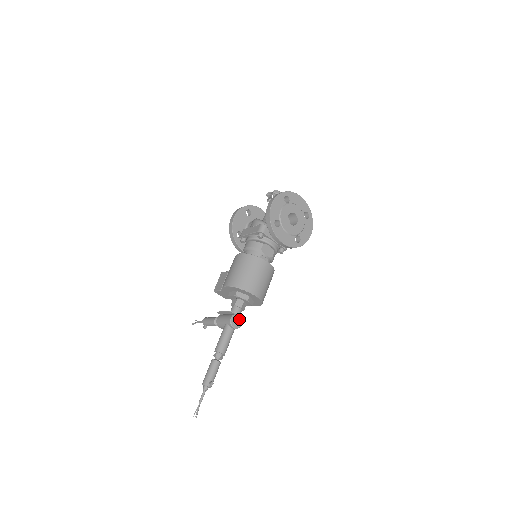
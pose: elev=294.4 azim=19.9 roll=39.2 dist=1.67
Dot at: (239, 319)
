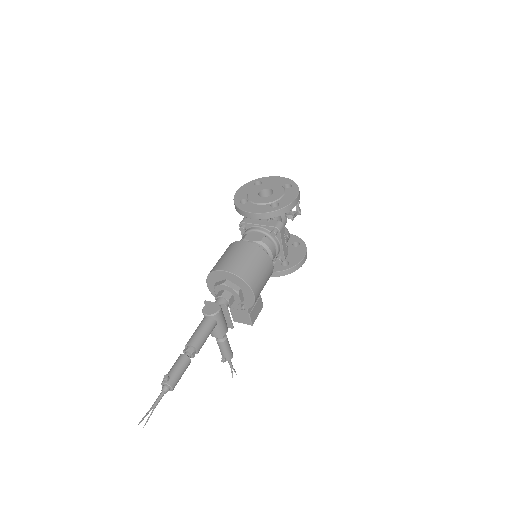
Dot at: (215, 306)
